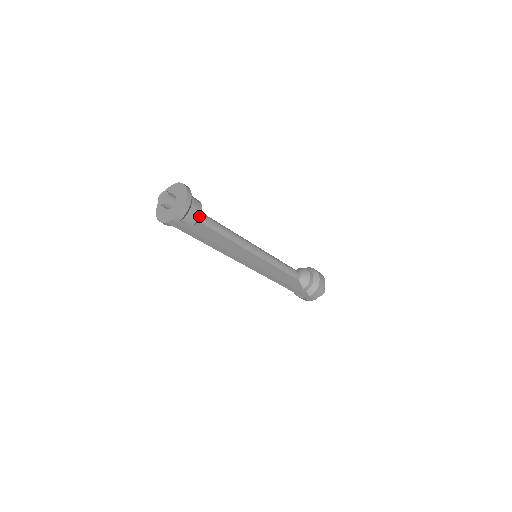
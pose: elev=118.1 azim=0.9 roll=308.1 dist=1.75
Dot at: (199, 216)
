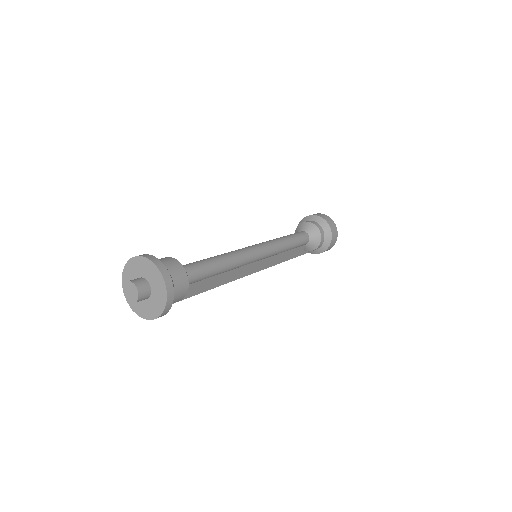
Dot at: occluded
